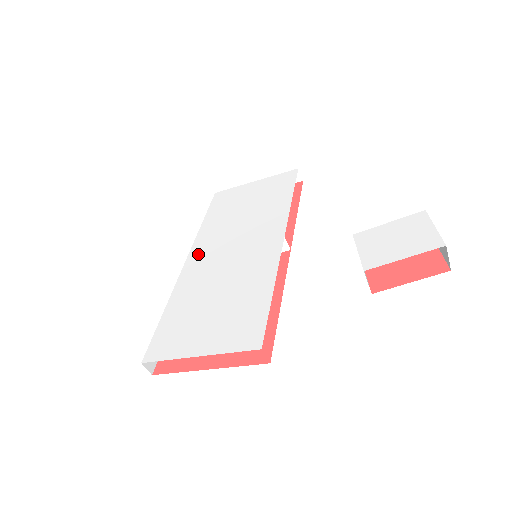
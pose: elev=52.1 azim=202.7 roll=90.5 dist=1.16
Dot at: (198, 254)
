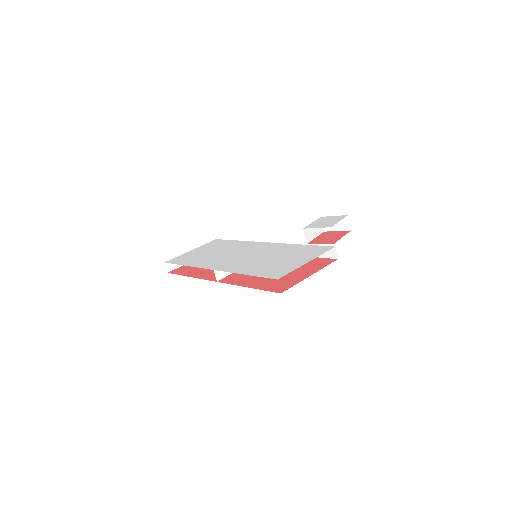
Dot at: (217, 265)
